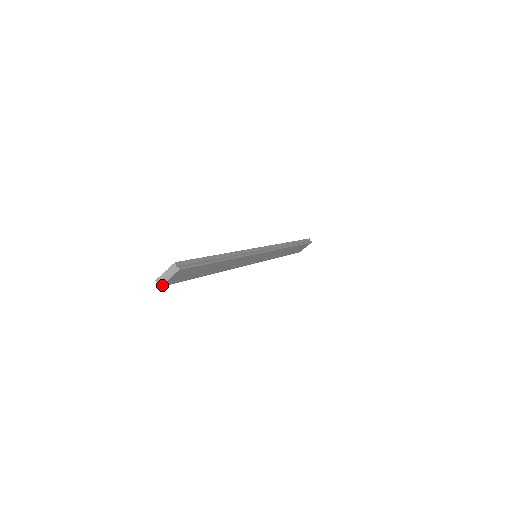
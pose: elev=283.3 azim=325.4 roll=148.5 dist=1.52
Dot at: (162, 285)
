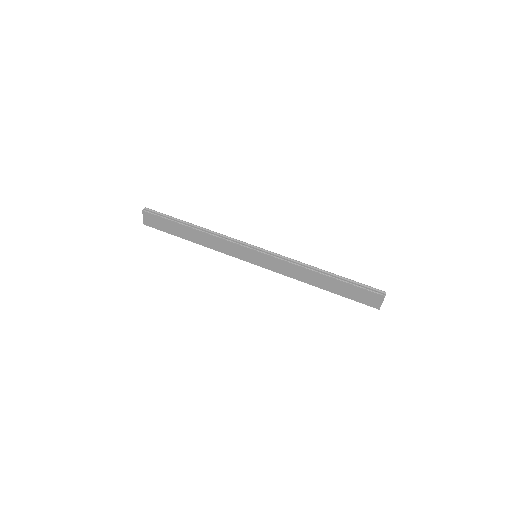
Dot at: (144, 223)
